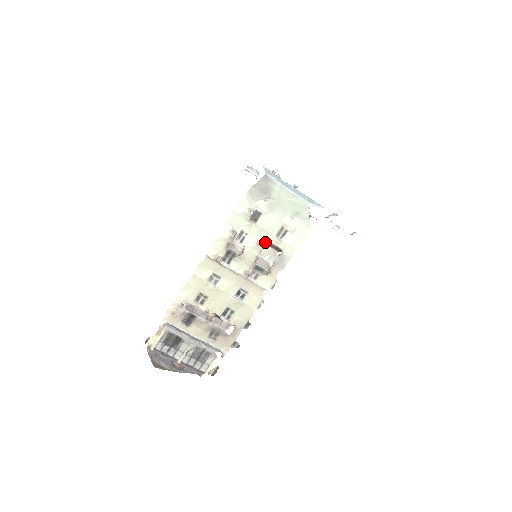
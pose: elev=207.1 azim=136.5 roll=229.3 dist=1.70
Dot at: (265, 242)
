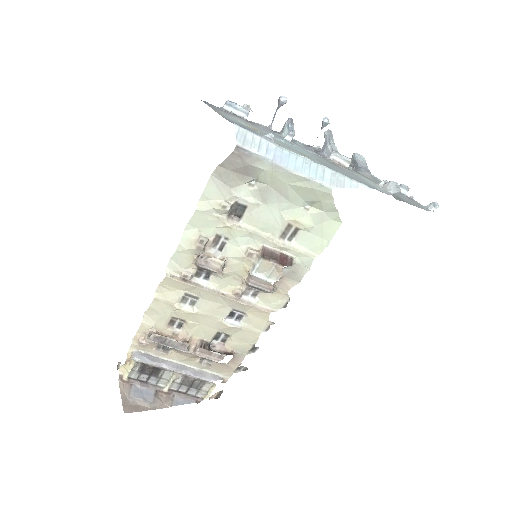
Dot at: (260, 250)
